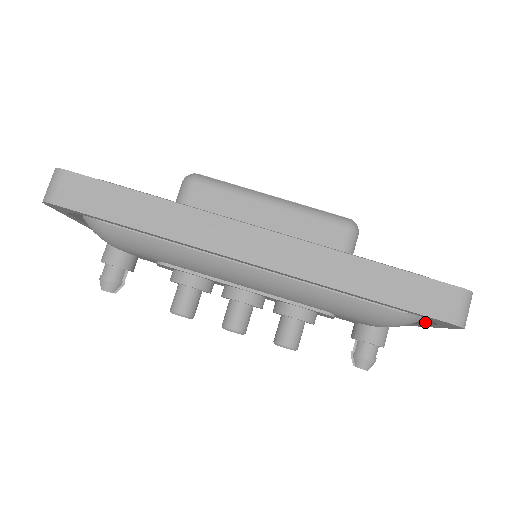
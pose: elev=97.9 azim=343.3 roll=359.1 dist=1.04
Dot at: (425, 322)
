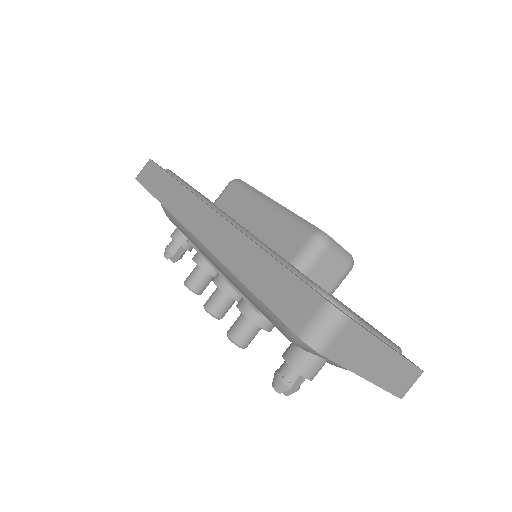
Dot at: occluded
